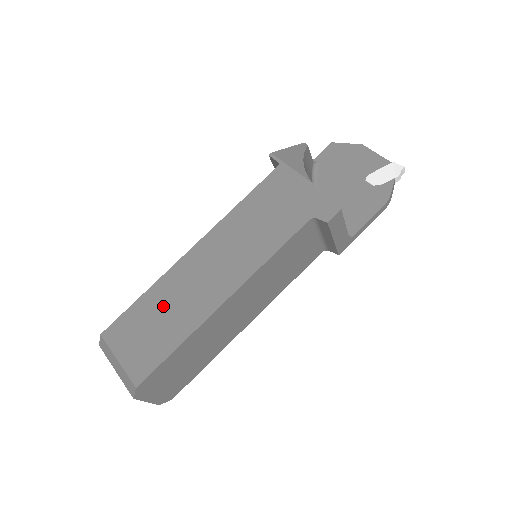
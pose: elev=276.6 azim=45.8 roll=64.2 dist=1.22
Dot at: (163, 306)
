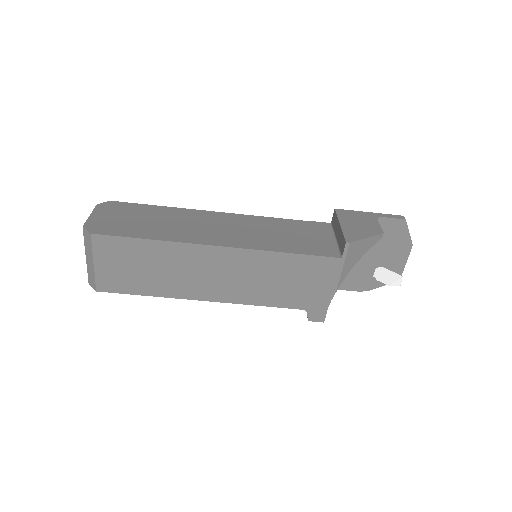
Dot at: (158, 263)
